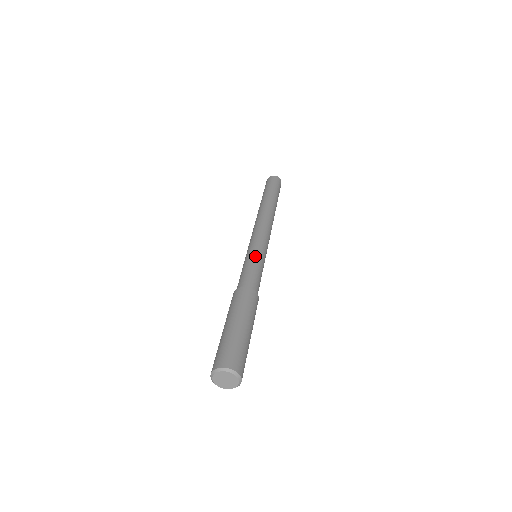
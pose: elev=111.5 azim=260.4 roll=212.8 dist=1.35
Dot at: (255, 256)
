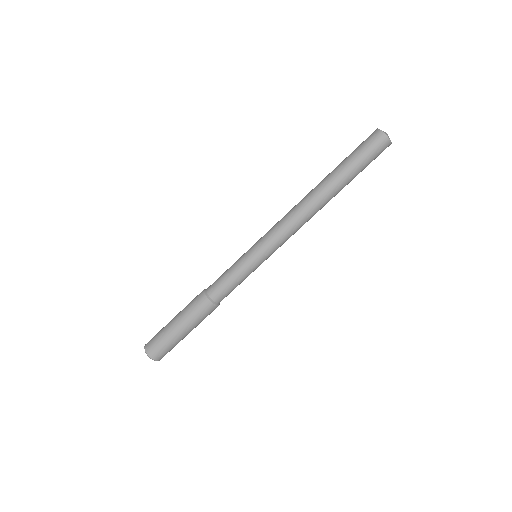
Dot at: (243, 266)
